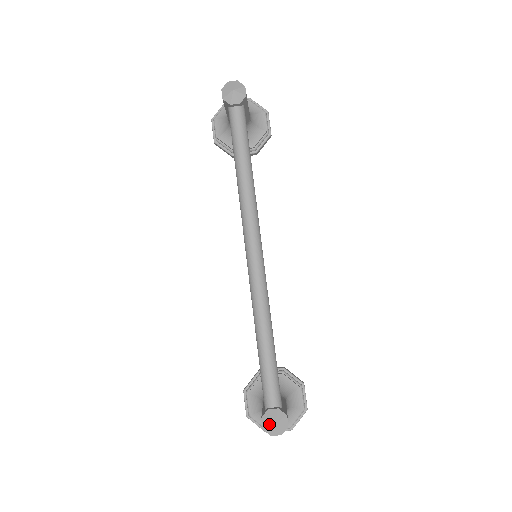
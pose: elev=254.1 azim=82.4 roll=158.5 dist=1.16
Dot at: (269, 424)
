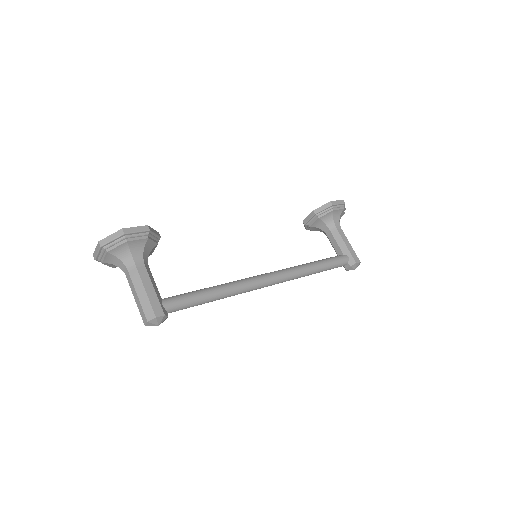
Dot at: occluded
